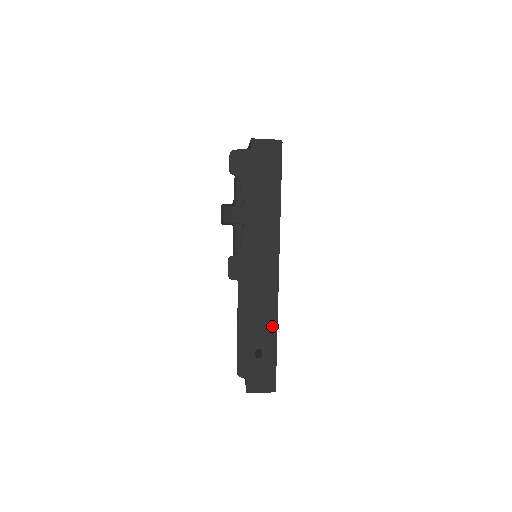
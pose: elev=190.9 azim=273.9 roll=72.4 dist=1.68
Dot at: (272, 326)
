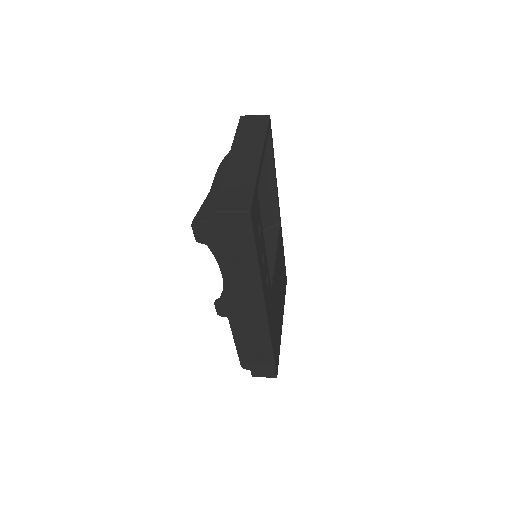
Dot at: (267, 344)
